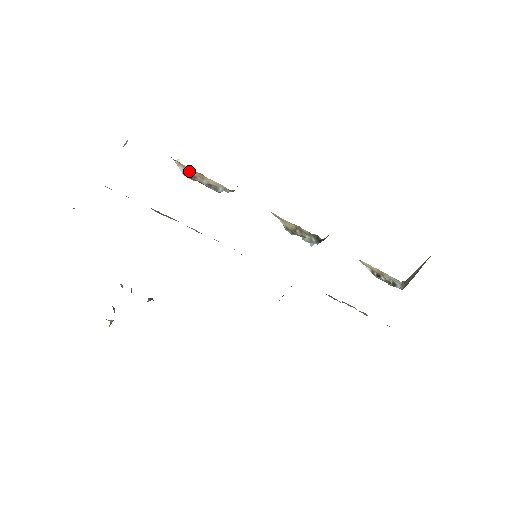
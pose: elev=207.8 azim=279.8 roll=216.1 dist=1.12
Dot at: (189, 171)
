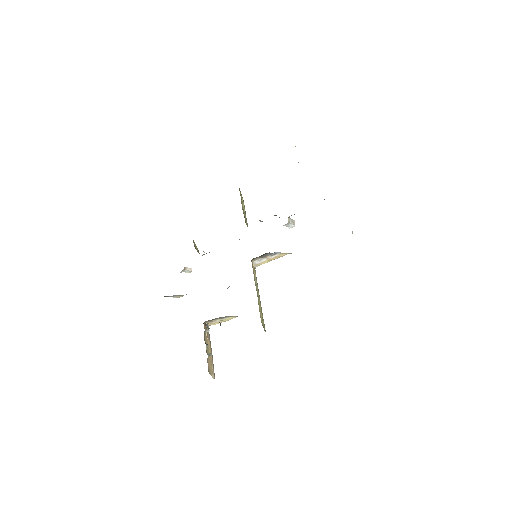
Dot at: occluded
